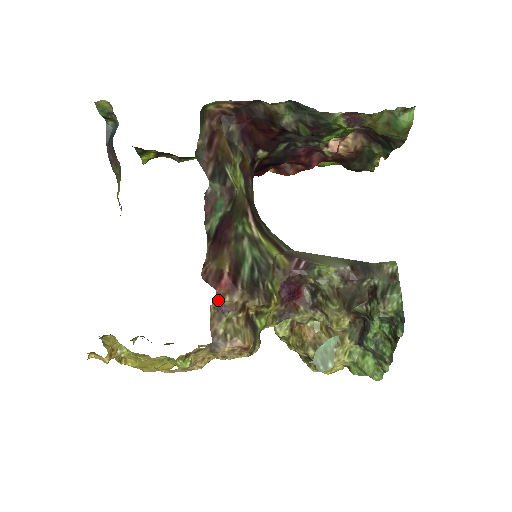
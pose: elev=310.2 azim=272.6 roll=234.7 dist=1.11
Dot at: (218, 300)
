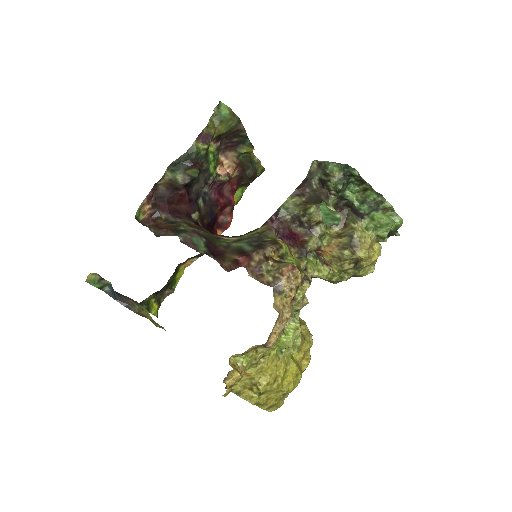
Dot at: (249, 269)
